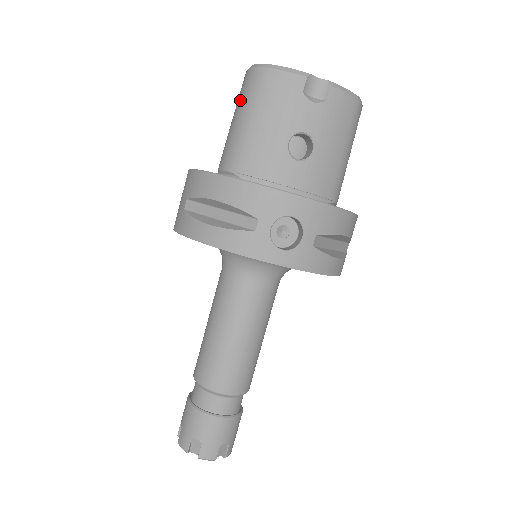
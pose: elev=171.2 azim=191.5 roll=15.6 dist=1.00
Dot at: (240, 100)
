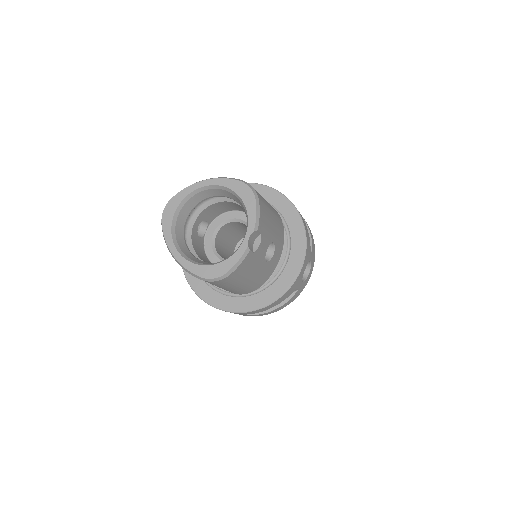
Dot at: (218, 286)
